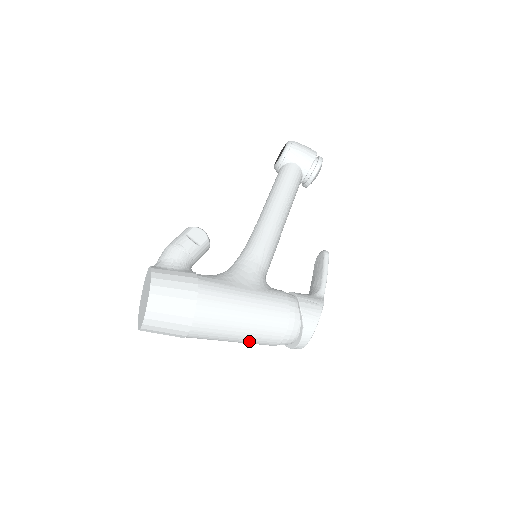
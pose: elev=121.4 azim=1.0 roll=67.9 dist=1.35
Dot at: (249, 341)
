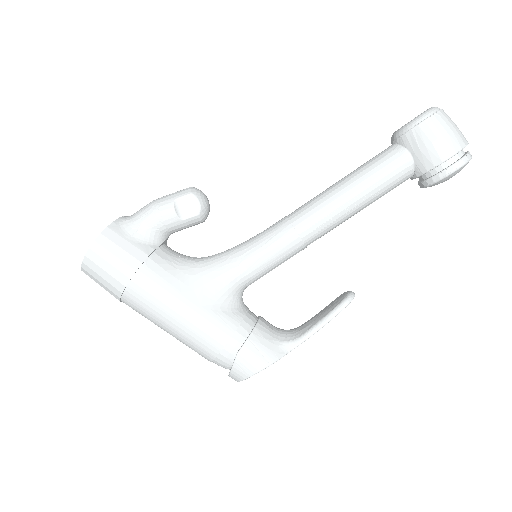
Dot at: occluded
